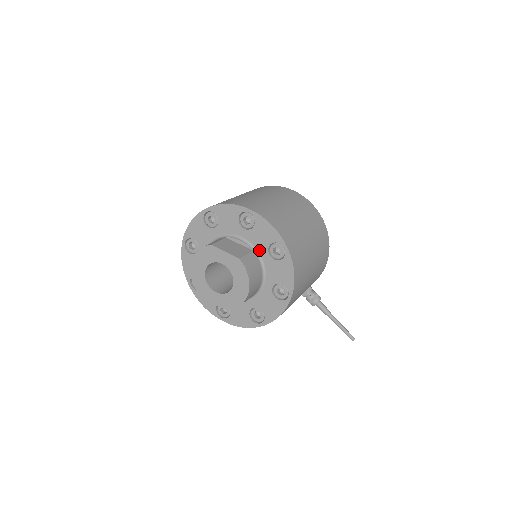
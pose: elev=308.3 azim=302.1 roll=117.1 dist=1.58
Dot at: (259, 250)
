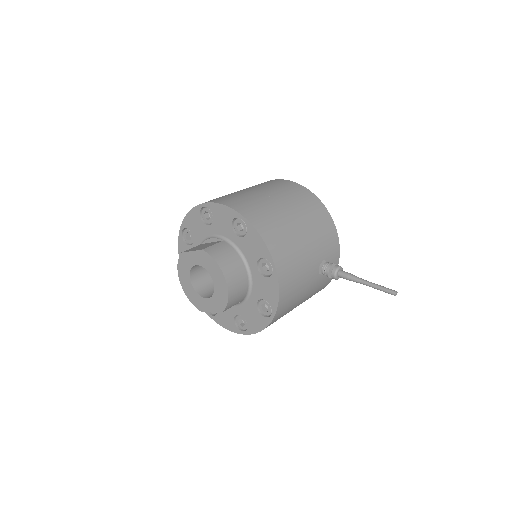
Dot at: (228, 237)
